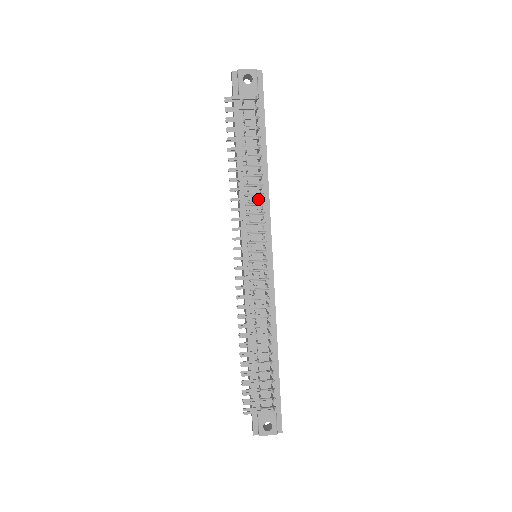
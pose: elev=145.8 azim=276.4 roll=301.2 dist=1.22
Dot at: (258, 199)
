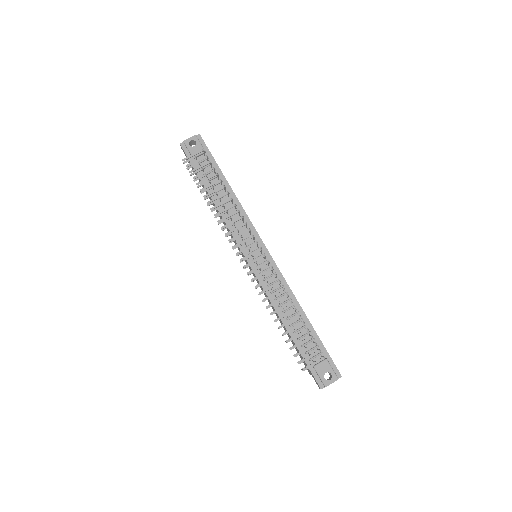
Dot at: occluded
